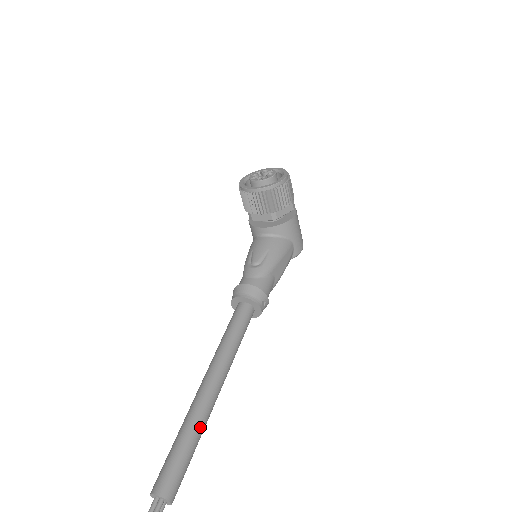
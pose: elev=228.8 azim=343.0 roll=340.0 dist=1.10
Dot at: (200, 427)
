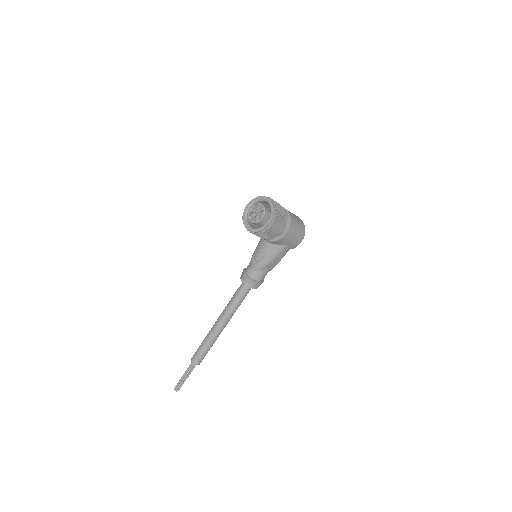
Dot at: (212, 342)
